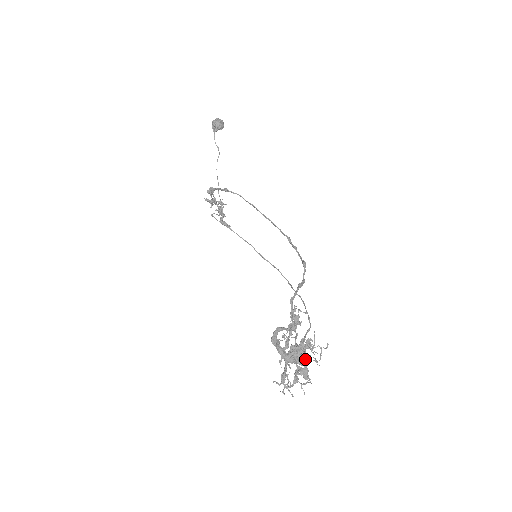
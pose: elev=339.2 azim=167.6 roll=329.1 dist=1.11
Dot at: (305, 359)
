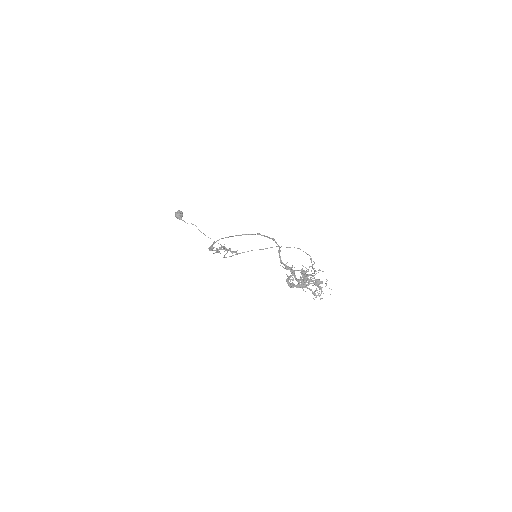
Dot at: occluded
